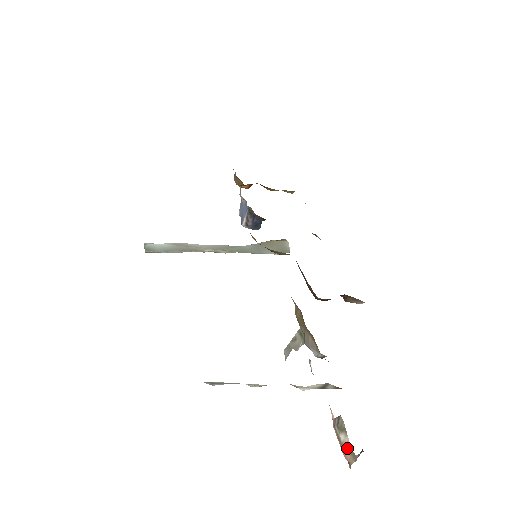
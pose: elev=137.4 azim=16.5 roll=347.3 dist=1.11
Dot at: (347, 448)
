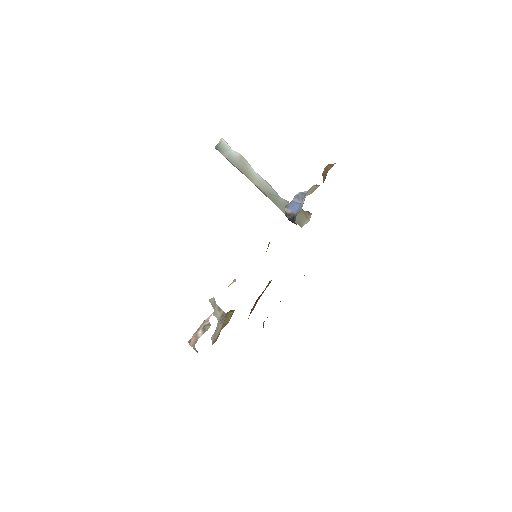
Dot at: (196, 338)
